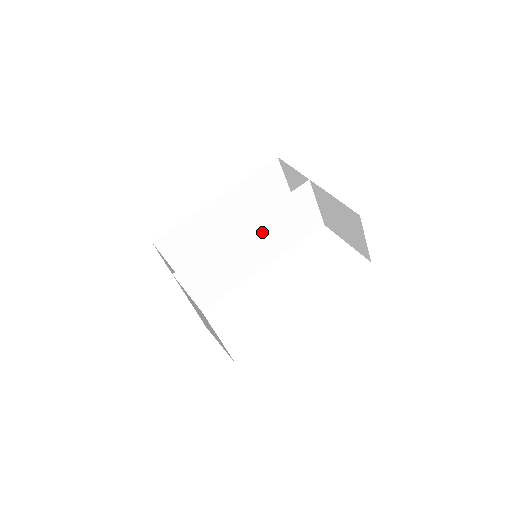
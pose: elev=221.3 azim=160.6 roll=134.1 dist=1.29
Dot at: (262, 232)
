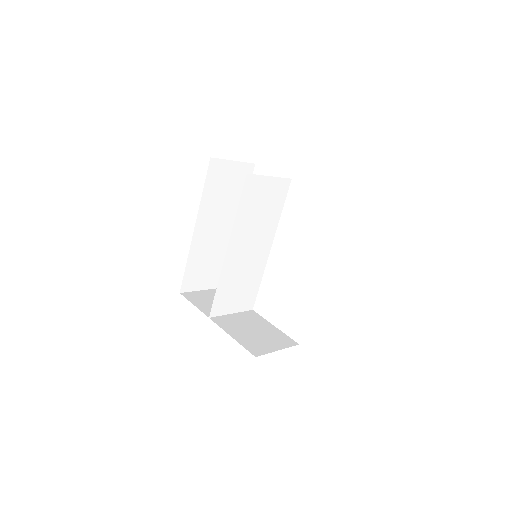
Dot at: (246, 236)
